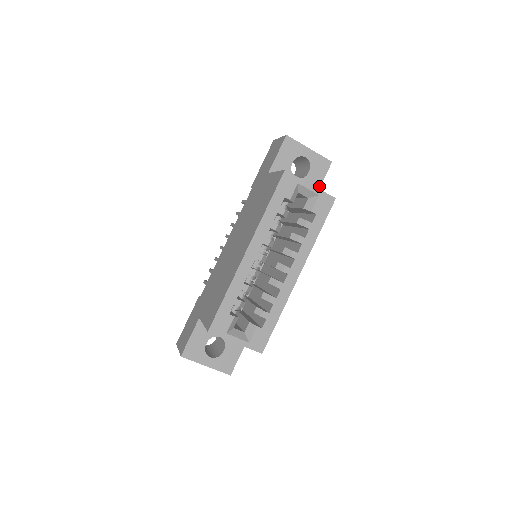
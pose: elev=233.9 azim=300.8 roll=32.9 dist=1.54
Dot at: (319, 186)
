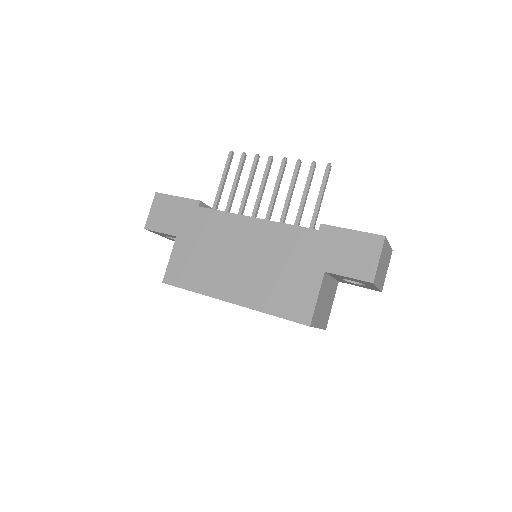
Dot at: (352, 284)
